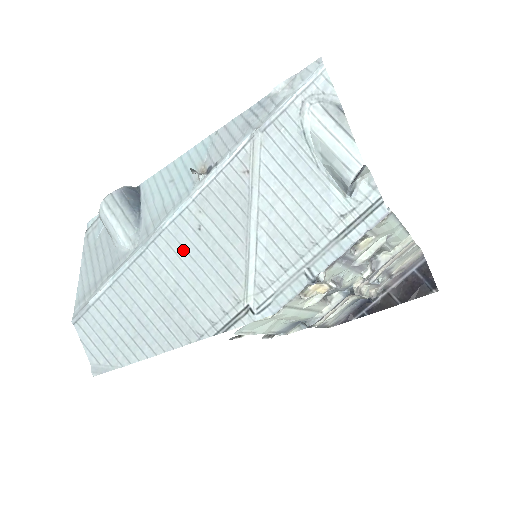
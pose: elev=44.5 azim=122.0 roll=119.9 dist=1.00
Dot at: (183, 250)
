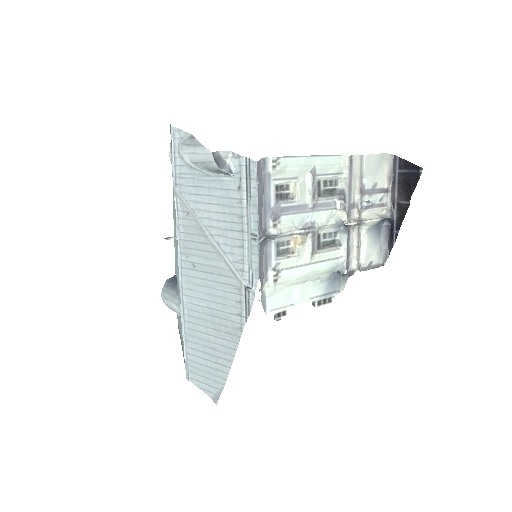
Dot at: (197, 286)
